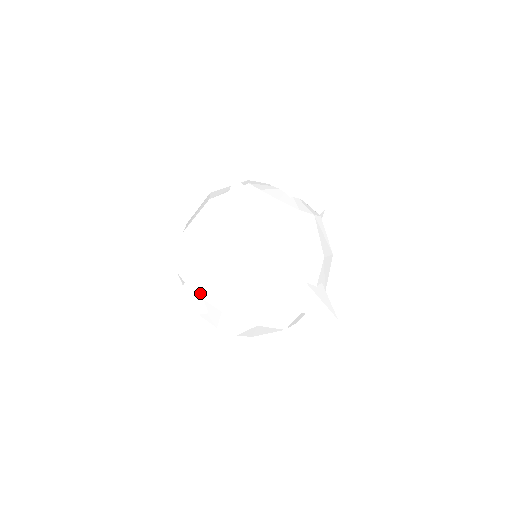
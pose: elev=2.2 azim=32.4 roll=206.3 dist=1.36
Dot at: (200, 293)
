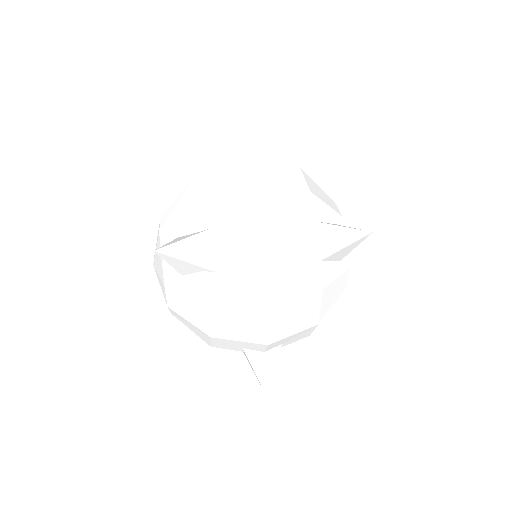
Dot at: (210, 264)
